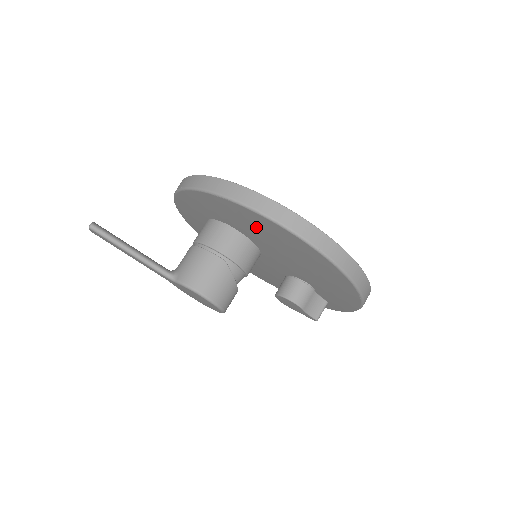
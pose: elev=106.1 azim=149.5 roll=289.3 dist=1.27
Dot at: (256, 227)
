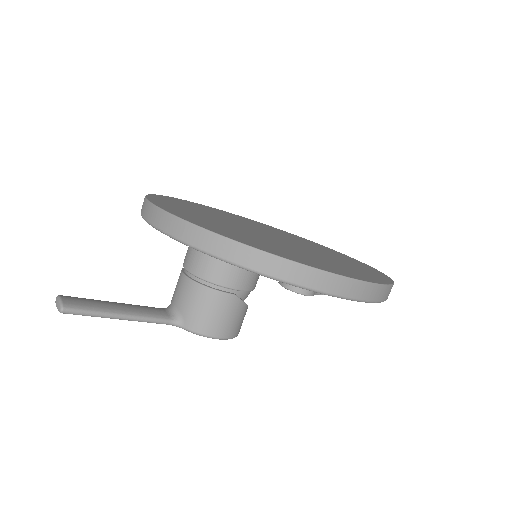
Dot at: occluded
